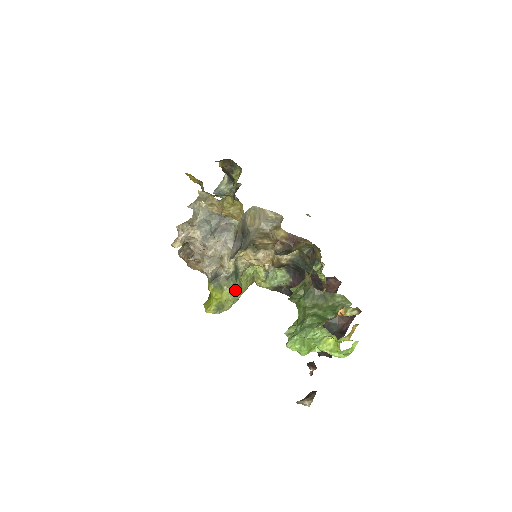
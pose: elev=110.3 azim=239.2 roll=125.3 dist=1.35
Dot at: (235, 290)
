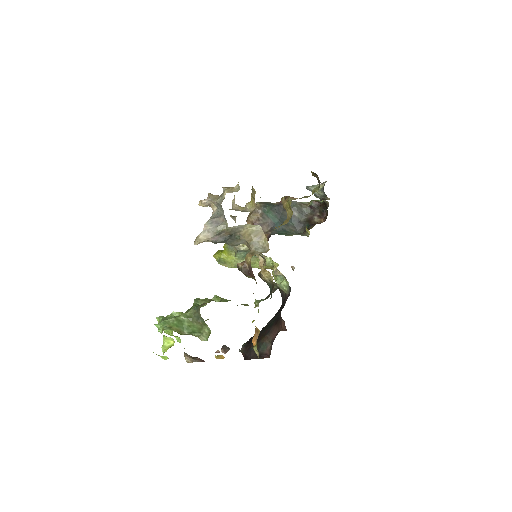
Dot at: (240, 261)
